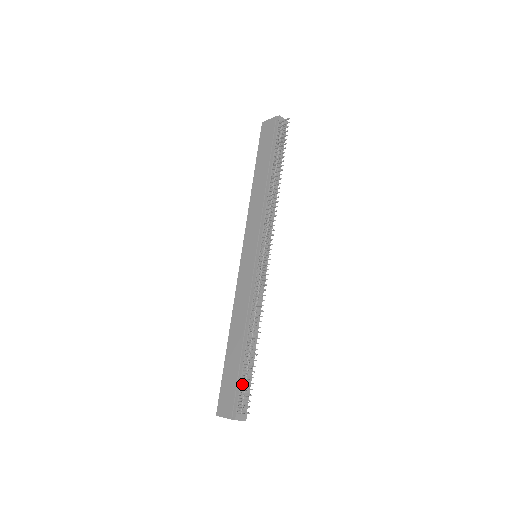
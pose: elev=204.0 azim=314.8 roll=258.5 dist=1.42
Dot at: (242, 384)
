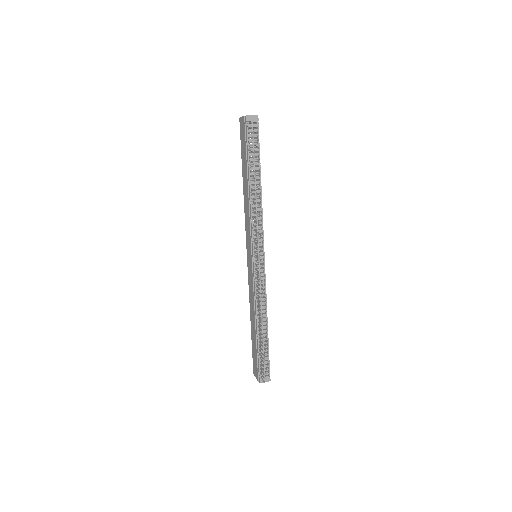
Dot at: (260, 359)
